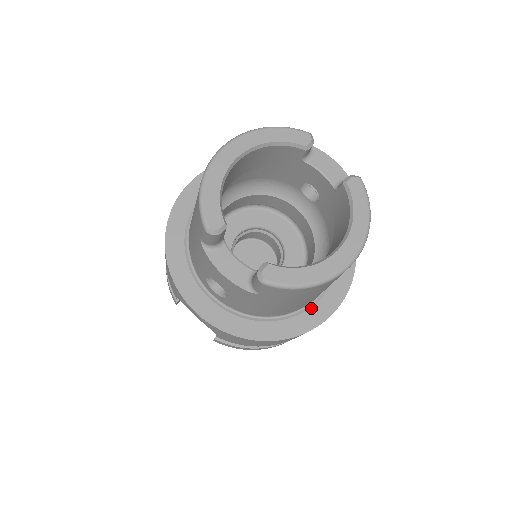
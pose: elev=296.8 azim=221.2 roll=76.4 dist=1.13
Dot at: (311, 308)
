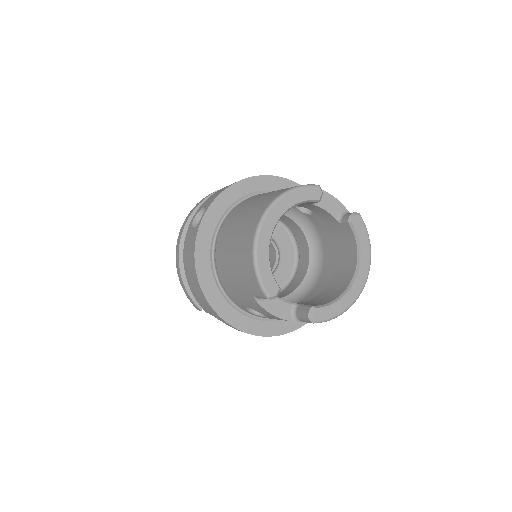
Dot at: occluded
